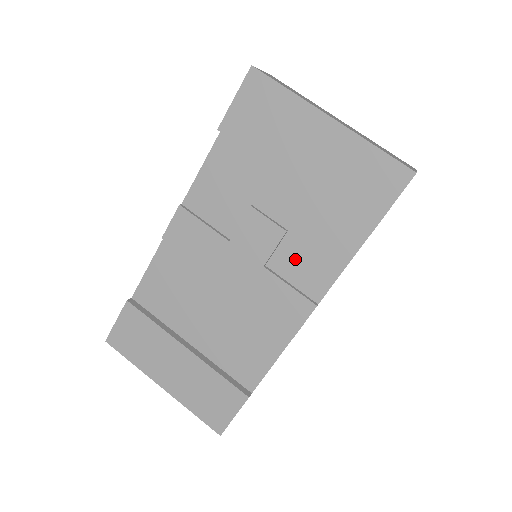
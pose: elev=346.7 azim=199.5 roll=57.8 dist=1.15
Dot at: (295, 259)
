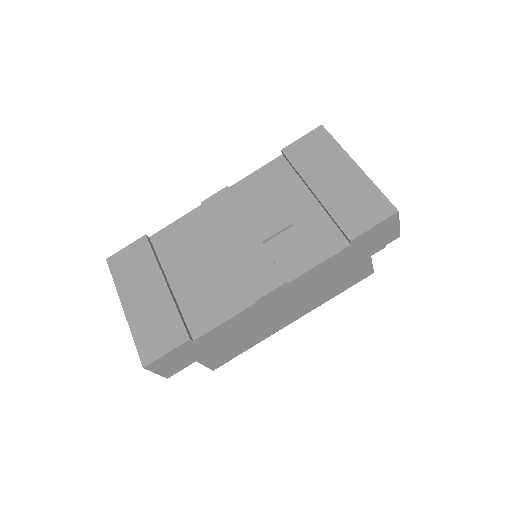
Dot at: (287, 246)
